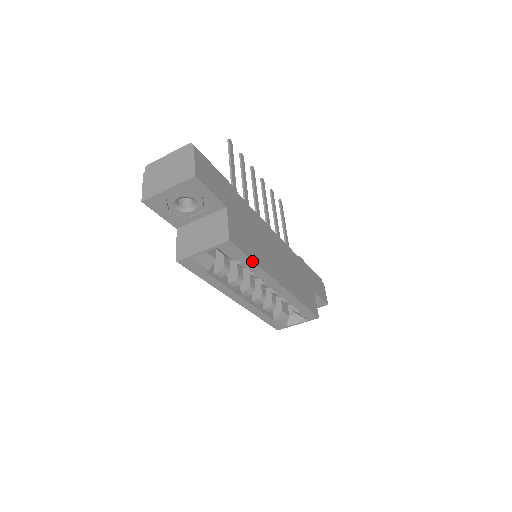
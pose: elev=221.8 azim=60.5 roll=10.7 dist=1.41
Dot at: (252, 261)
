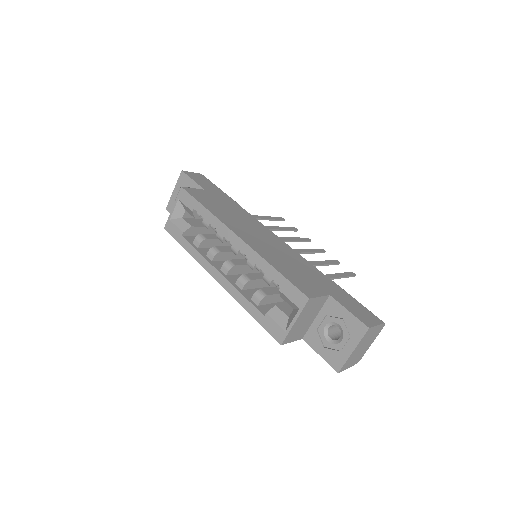
Dot at: (203, 206)
